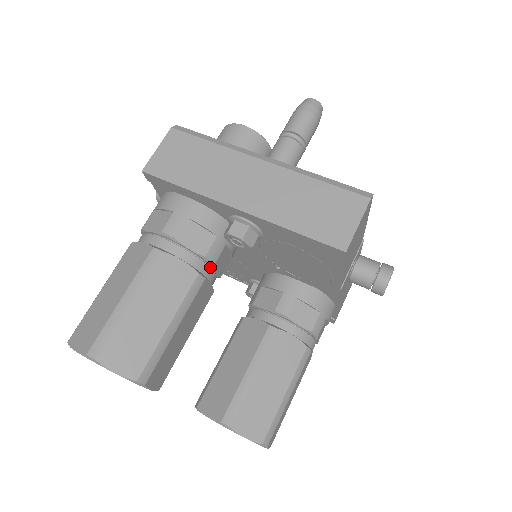
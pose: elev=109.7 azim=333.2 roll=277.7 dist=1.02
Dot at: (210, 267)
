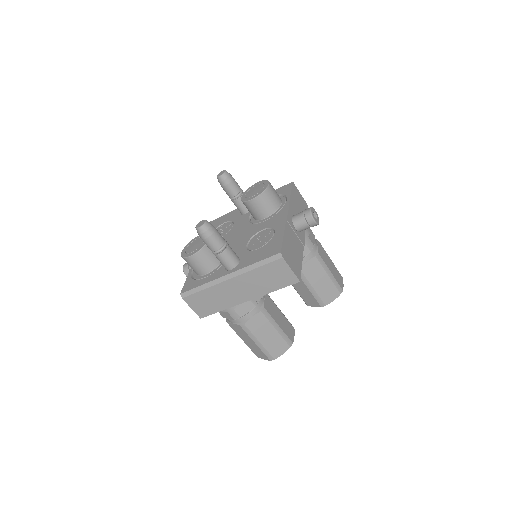
Dot at: (259, 301)
